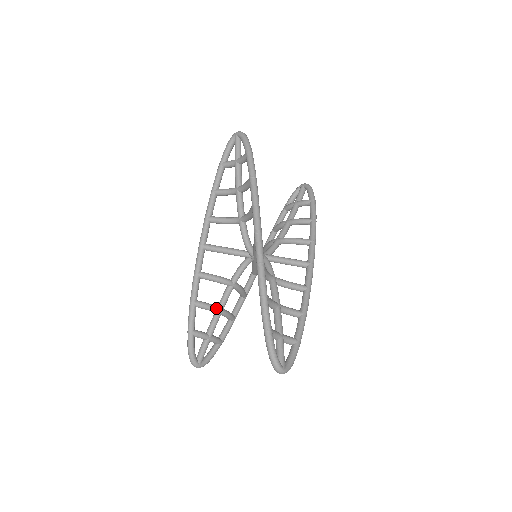
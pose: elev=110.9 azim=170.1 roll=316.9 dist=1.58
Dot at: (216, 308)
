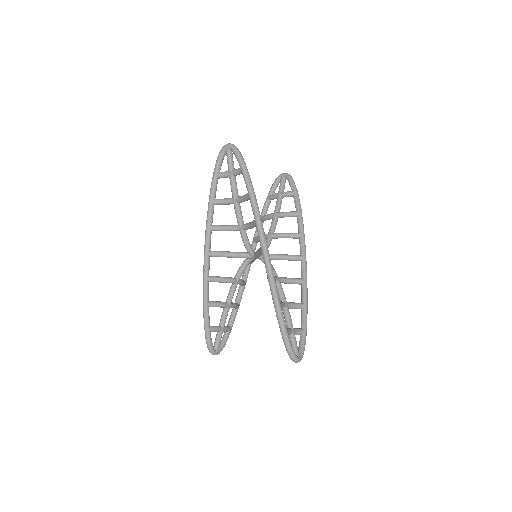
Dot at: (225, 304)
